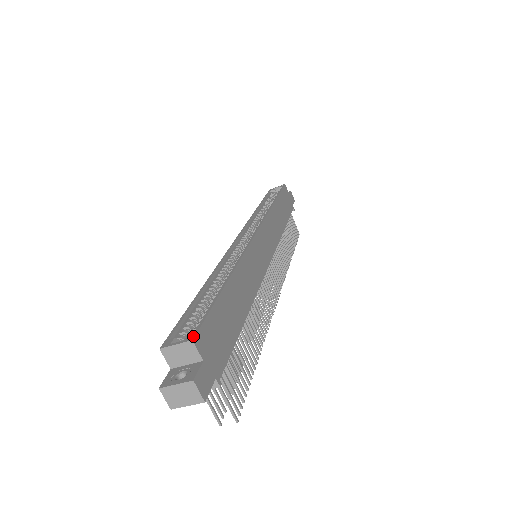
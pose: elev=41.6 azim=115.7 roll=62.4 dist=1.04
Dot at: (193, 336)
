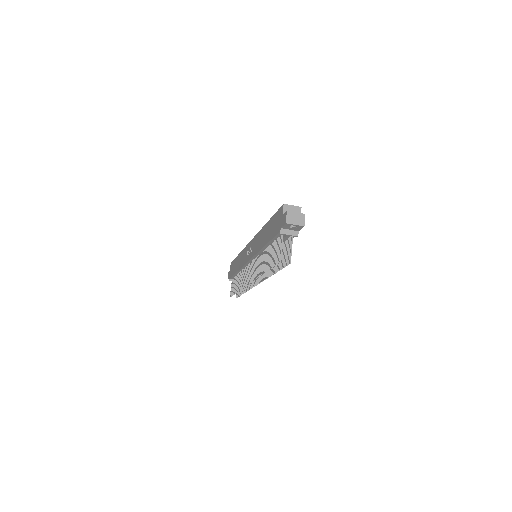
Dot at: (300, 208)
